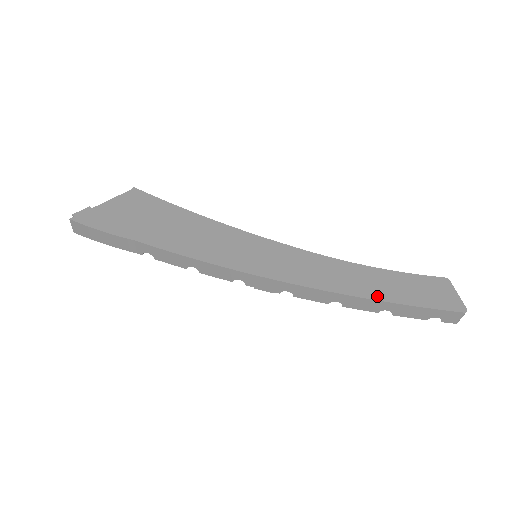
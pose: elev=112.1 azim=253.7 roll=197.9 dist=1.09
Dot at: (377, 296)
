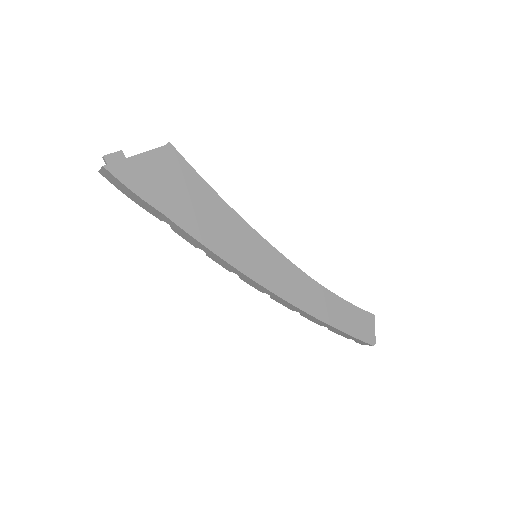
Dot at: (328, 320)
